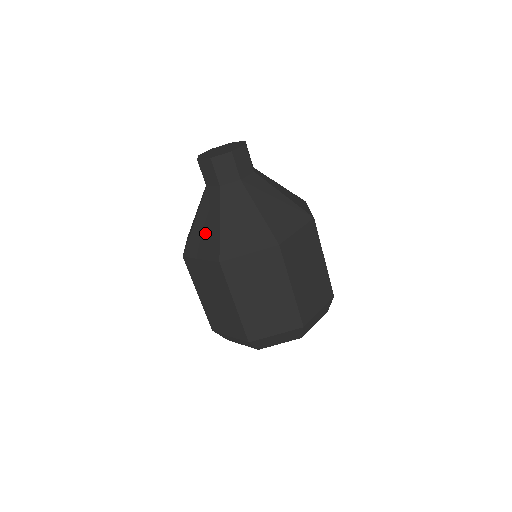
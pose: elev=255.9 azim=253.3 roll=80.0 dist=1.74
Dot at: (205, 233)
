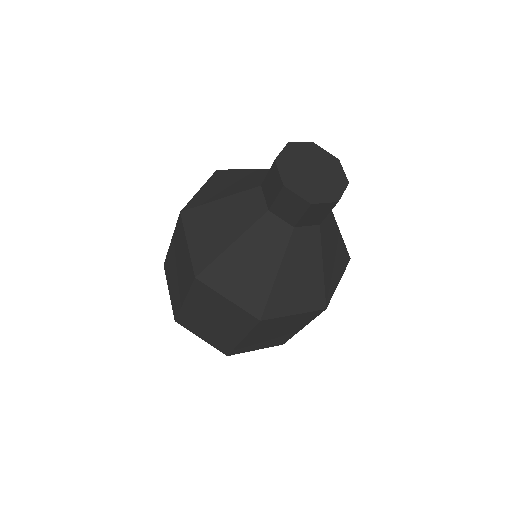
Dot at: (213, 229)
